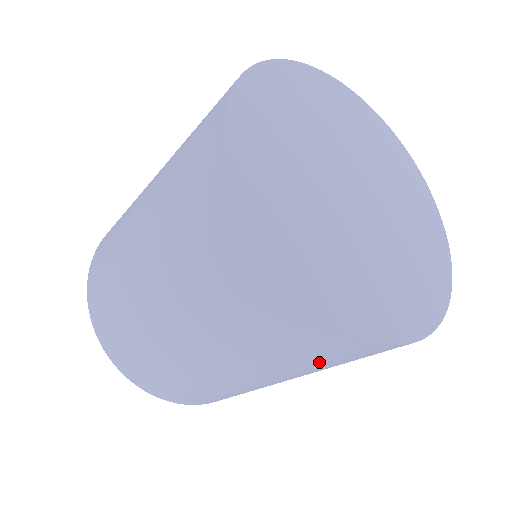
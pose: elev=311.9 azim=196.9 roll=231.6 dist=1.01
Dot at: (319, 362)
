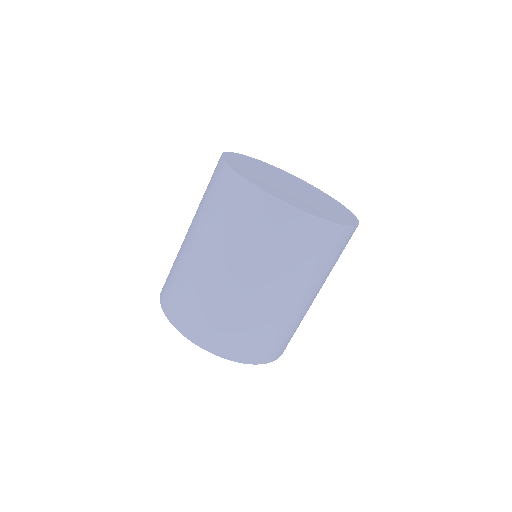
Dot at: (256, 233)
